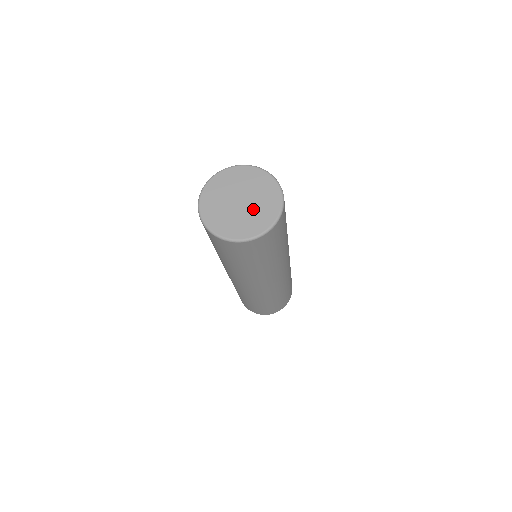
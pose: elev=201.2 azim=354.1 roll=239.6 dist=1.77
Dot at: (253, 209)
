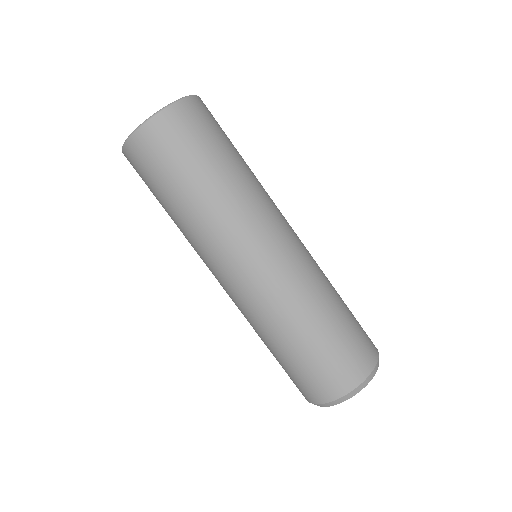
Dot at: occluded
